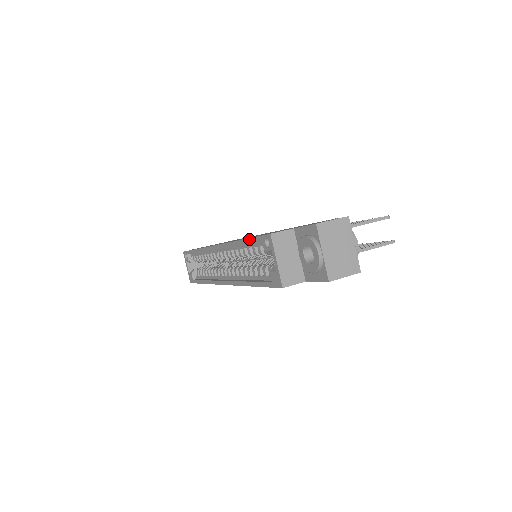
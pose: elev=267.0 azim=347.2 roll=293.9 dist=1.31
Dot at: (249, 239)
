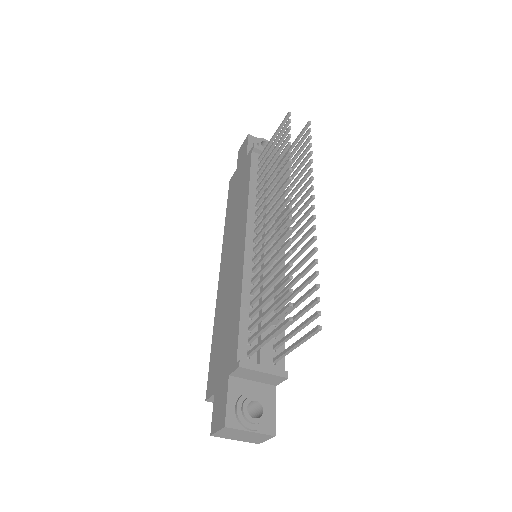
Dot at: (211, 355)
